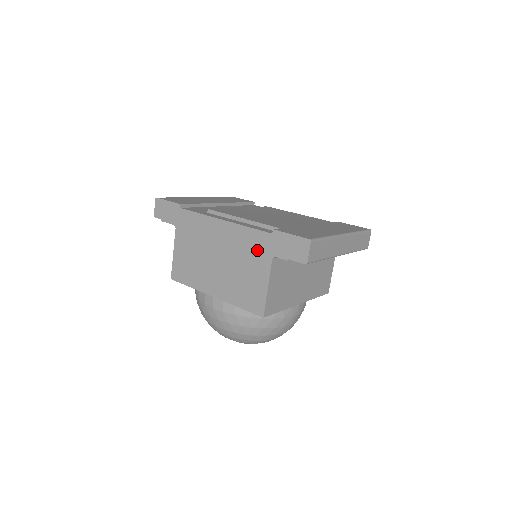
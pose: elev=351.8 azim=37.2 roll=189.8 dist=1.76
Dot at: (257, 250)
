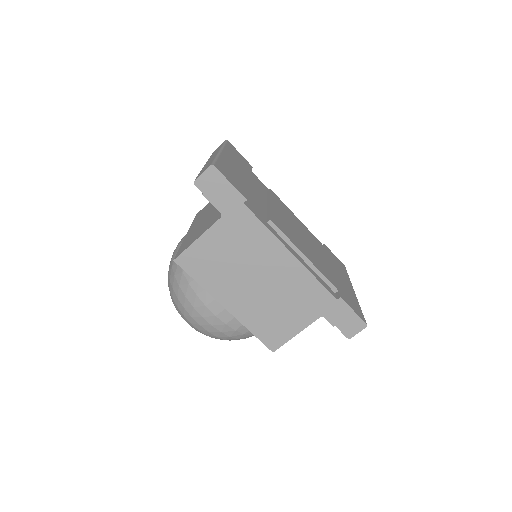
Dot at: (311, 302)
